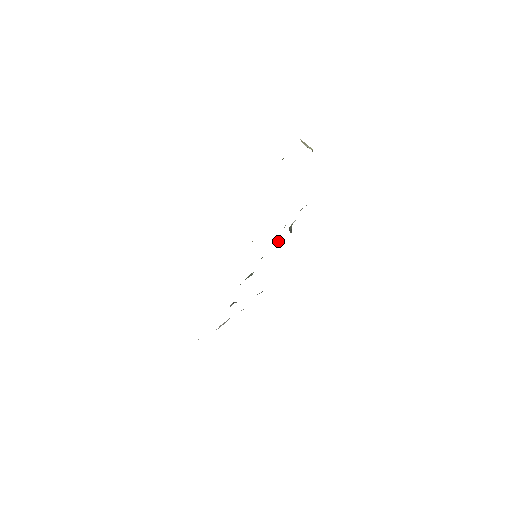
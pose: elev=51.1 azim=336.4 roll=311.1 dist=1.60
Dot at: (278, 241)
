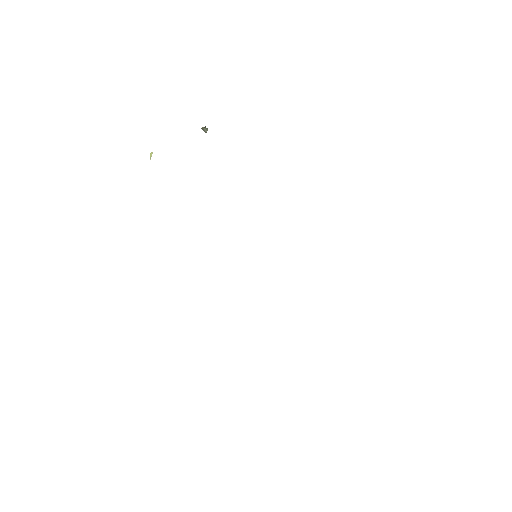
Dot at: occluded
